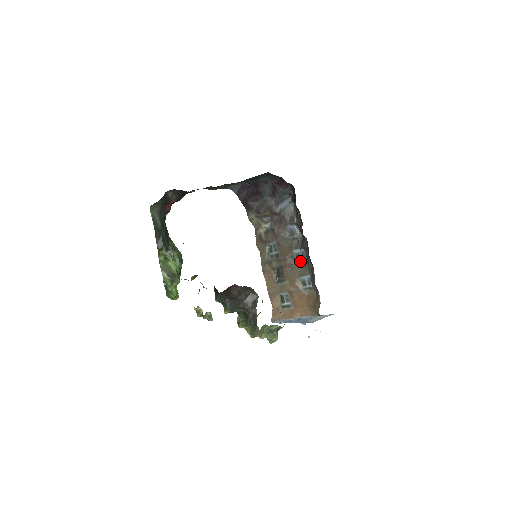
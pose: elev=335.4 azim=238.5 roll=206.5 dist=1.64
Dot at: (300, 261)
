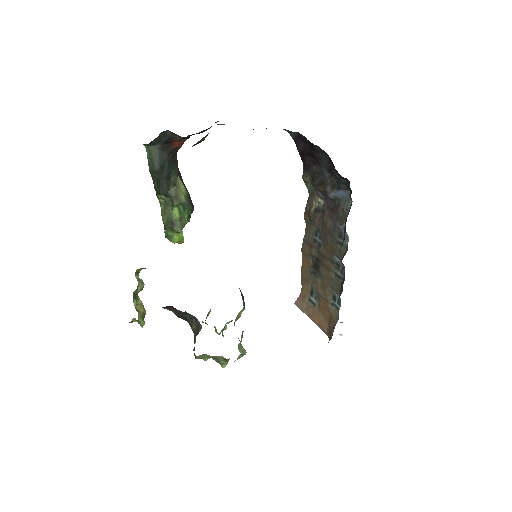
Dot at: (338, 272)
